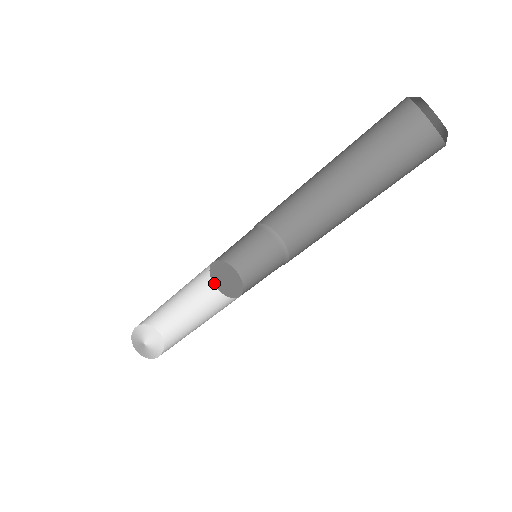
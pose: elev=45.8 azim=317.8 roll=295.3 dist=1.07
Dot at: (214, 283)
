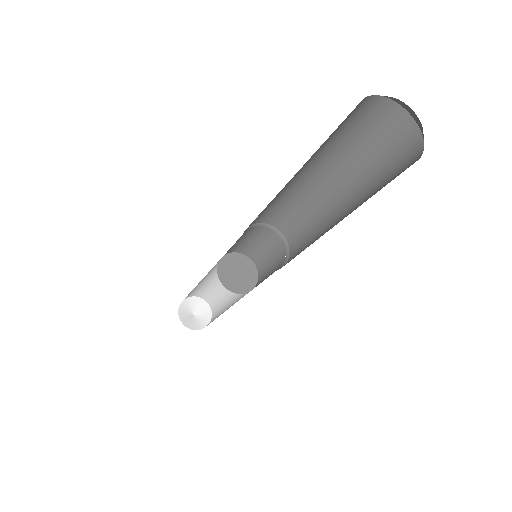
Dot at: (228, 289)
